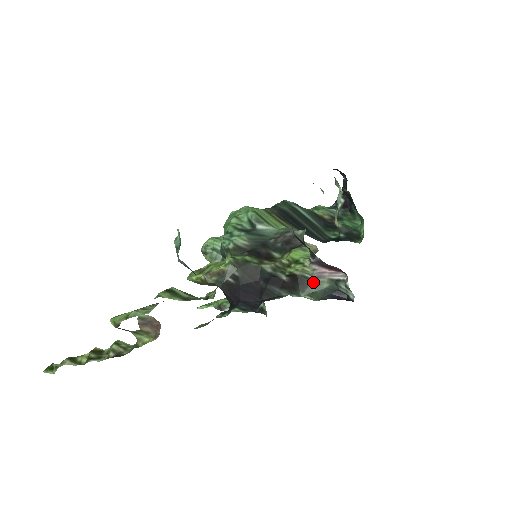
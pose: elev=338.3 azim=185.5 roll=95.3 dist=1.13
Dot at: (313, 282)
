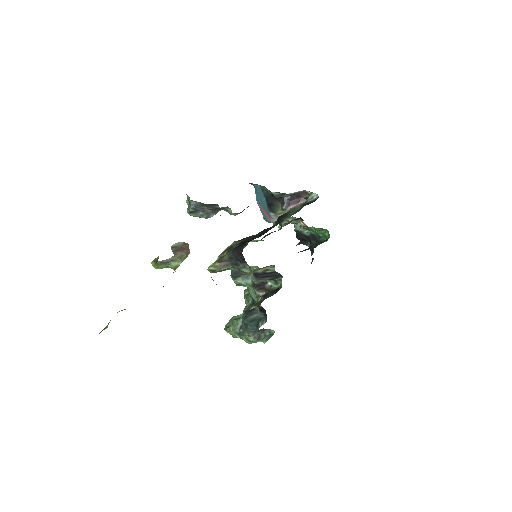
Dot at: (290, 211)
